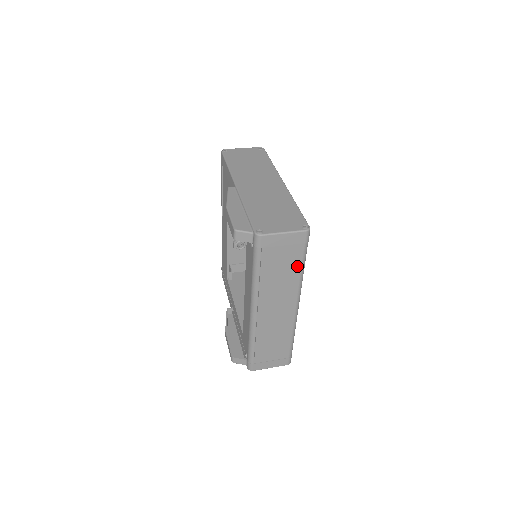
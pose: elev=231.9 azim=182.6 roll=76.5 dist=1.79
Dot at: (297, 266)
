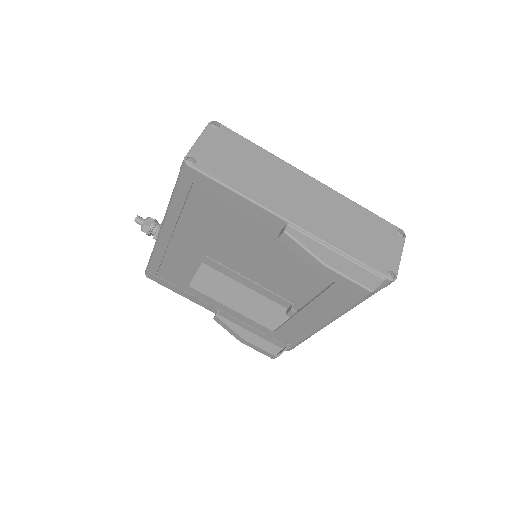
Dot at: occluded
